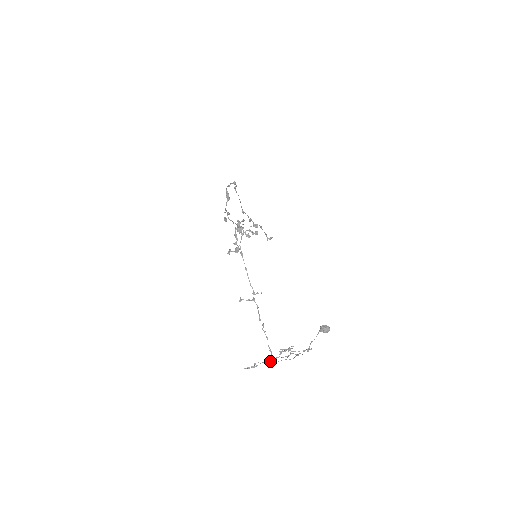
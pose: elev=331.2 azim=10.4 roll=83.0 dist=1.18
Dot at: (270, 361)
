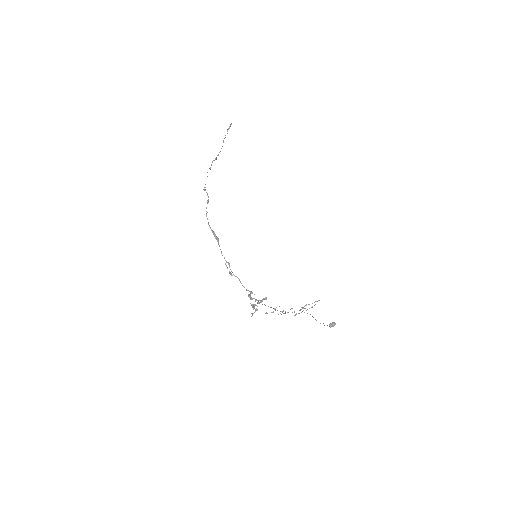
Dot at: occluded
